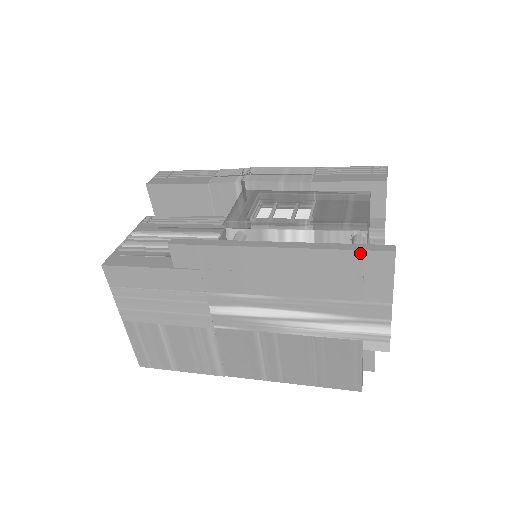
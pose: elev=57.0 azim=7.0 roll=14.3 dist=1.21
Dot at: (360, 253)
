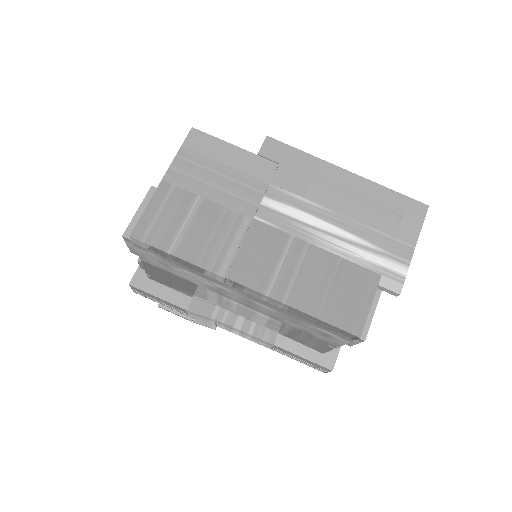
Dot at: (405, 198)
